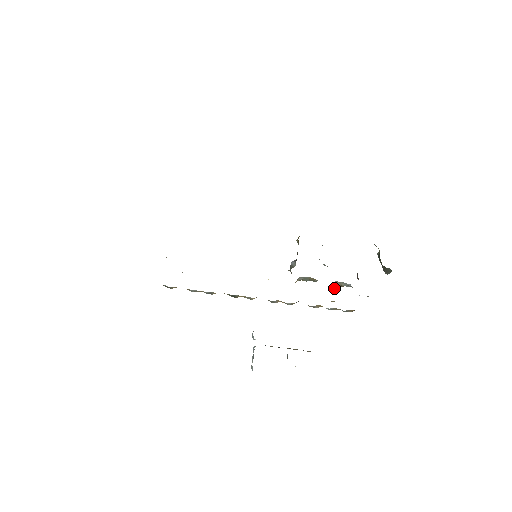
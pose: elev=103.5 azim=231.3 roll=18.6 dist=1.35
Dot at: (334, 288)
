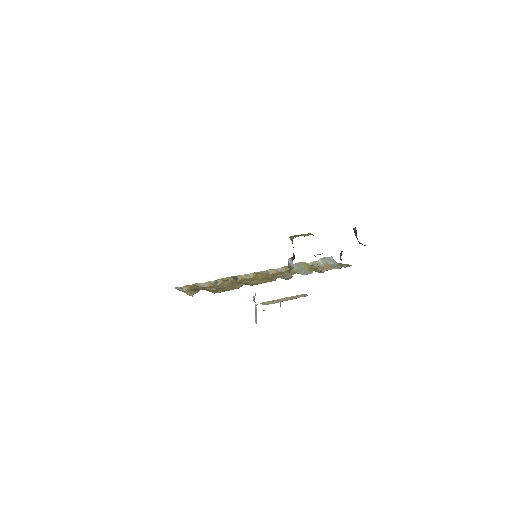
Dot at: (321, 267)
